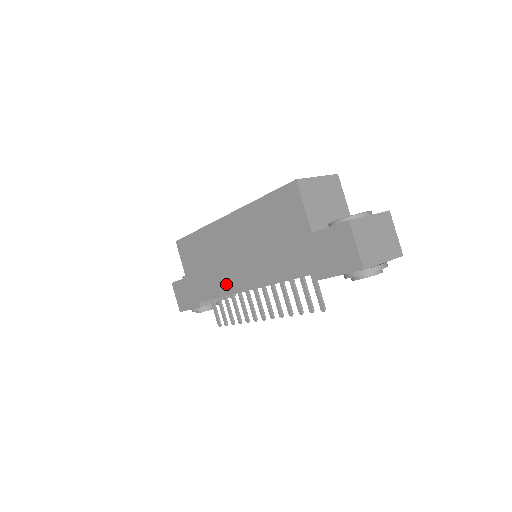
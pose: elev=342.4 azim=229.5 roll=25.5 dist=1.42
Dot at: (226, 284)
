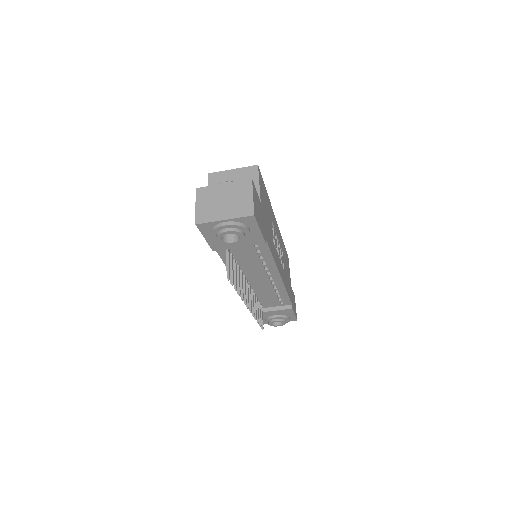
Dot at: occluded
